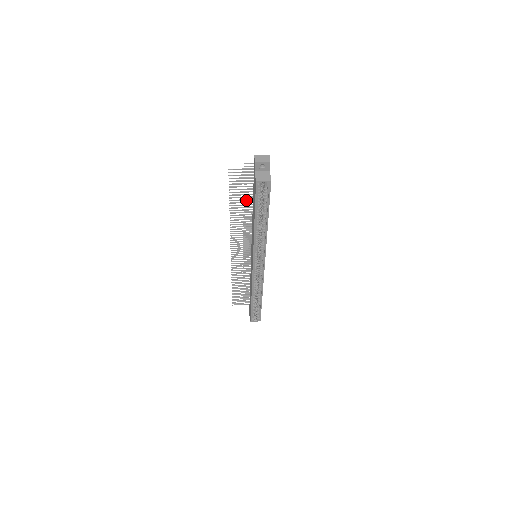
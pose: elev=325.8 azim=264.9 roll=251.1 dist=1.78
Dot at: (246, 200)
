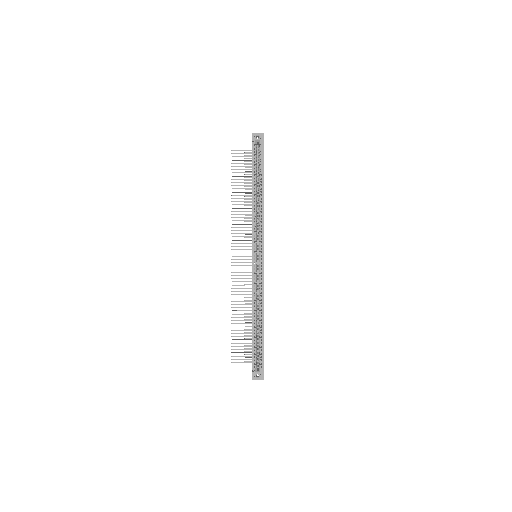
Dot at: occluded
